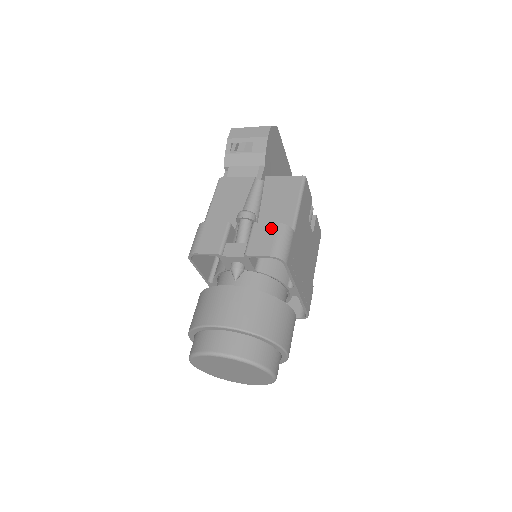
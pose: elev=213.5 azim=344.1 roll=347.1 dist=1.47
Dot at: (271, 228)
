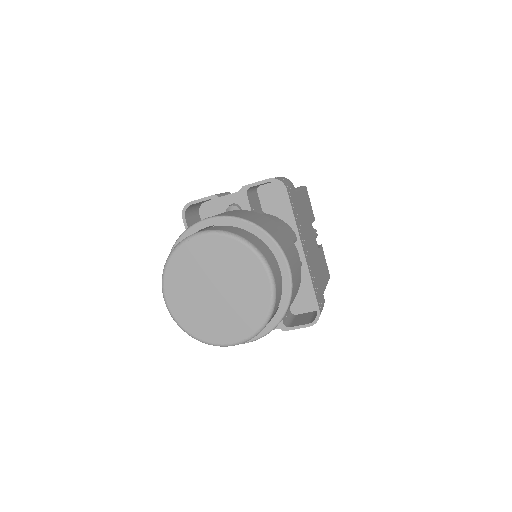
Dot at: occluded
